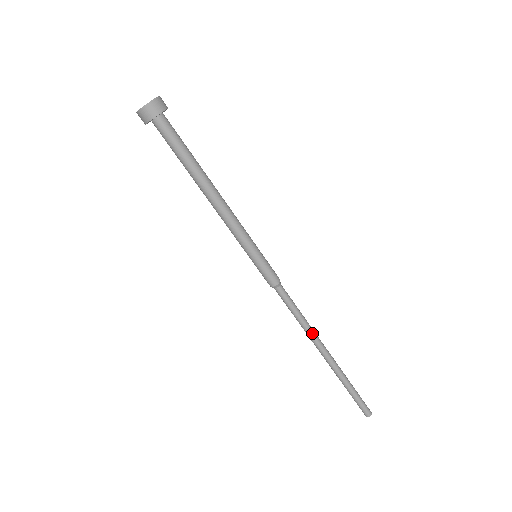
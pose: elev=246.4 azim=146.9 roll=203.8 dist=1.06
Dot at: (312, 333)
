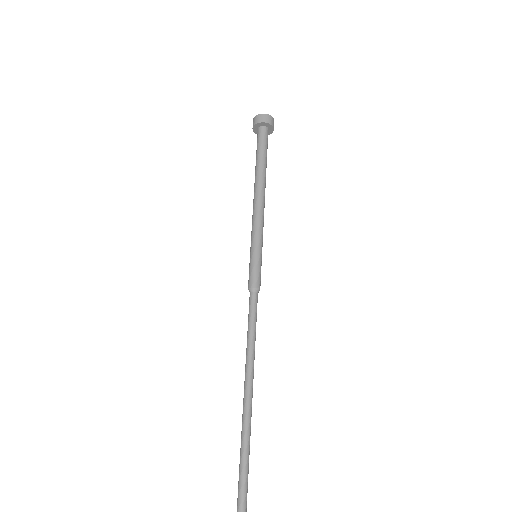
Dot at: occluded
